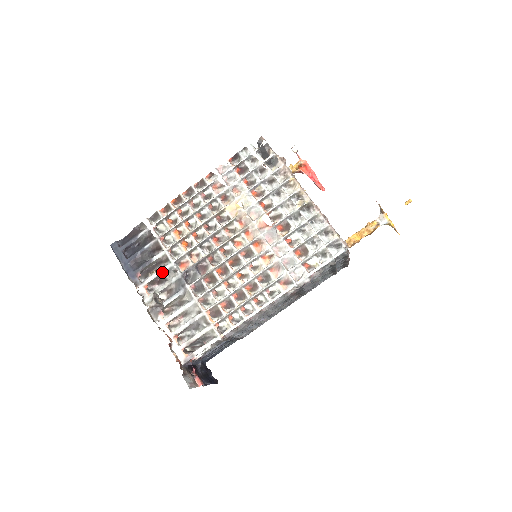
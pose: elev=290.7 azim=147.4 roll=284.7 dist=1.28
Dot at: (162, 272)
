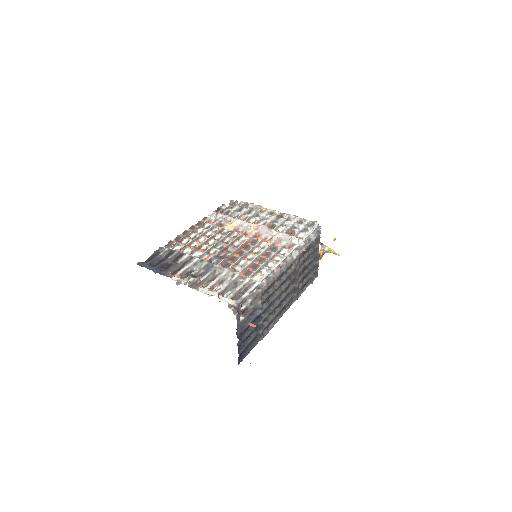
Dot at: (190, 266)
